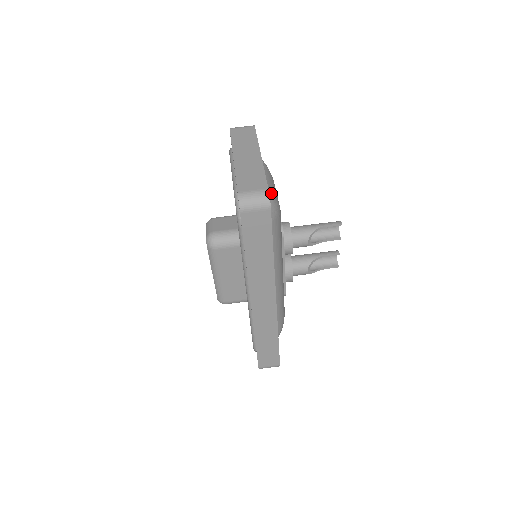
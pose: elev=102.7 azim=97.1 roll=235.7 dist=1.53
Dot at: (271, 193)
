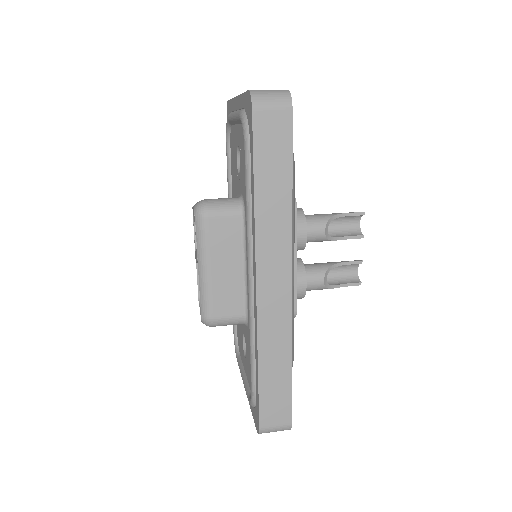
Dot at: occluded
